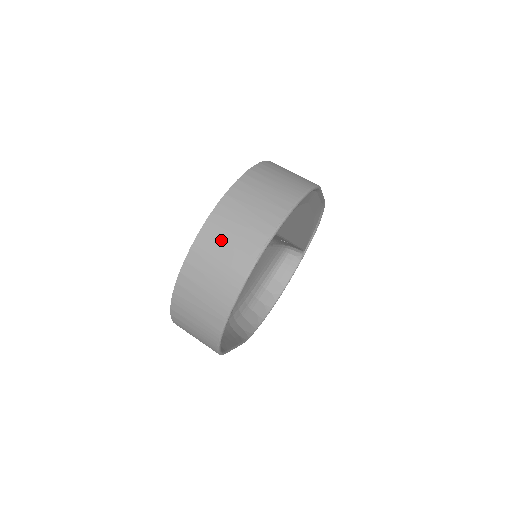
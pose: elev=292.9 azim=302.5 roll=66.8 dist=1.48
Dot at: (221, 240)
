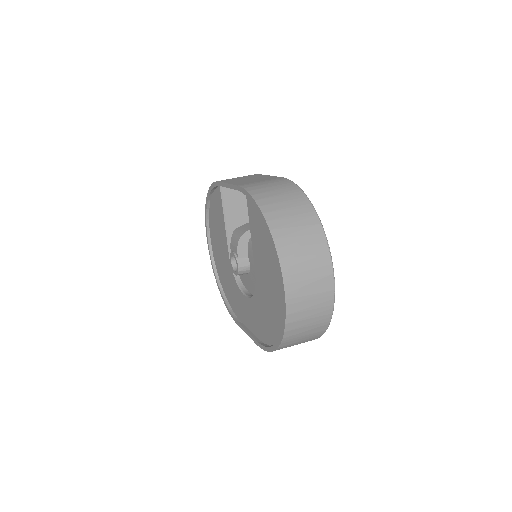
Dot at: (303, 282)
